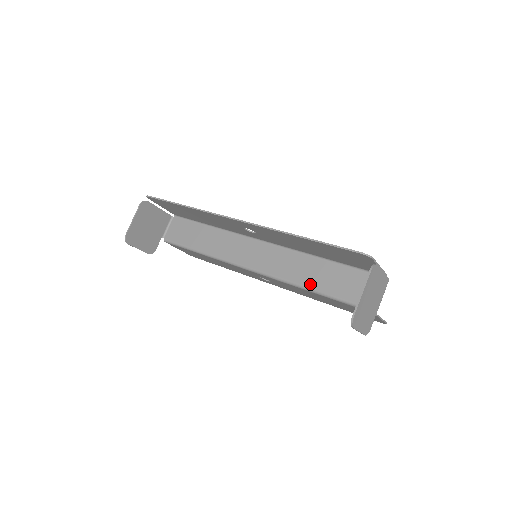
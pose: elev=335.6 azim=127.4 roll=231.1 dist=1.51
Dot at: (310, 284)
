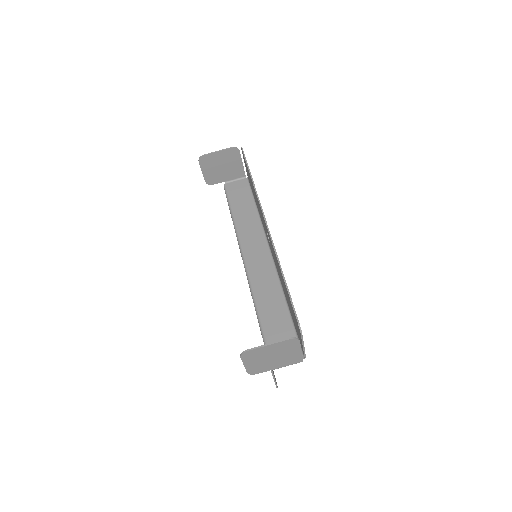
Dot at: (261, 309)
